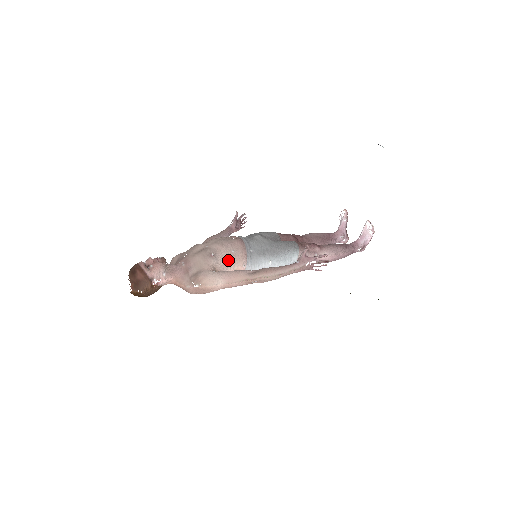
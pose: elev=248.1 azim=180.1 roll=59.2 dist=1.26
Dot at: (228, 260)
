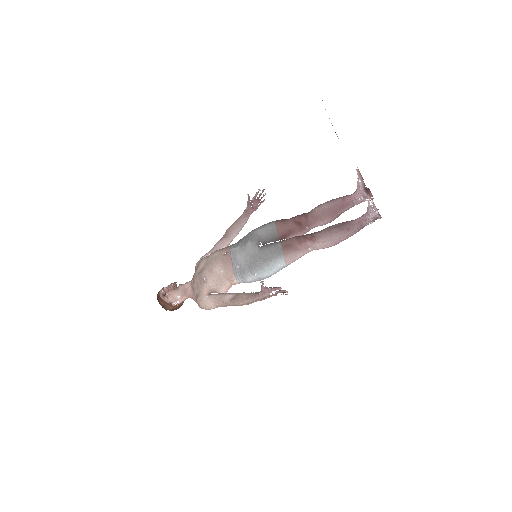
Dot at: (219, 280)
